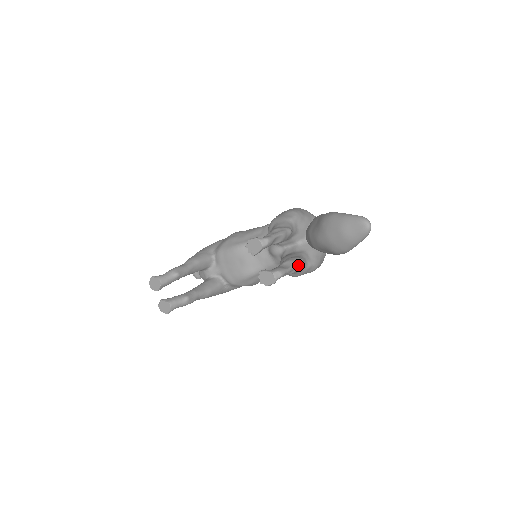
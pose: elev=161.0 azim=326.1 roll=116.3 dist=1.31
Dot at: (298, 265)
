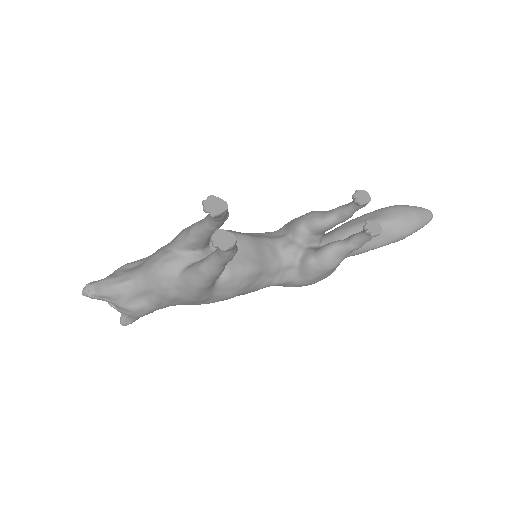
Dot at: occluded
